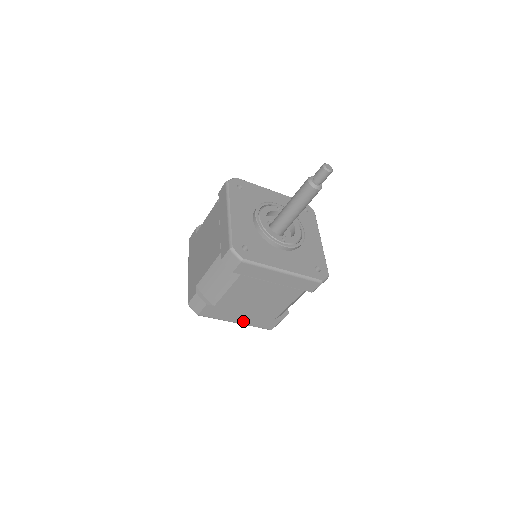
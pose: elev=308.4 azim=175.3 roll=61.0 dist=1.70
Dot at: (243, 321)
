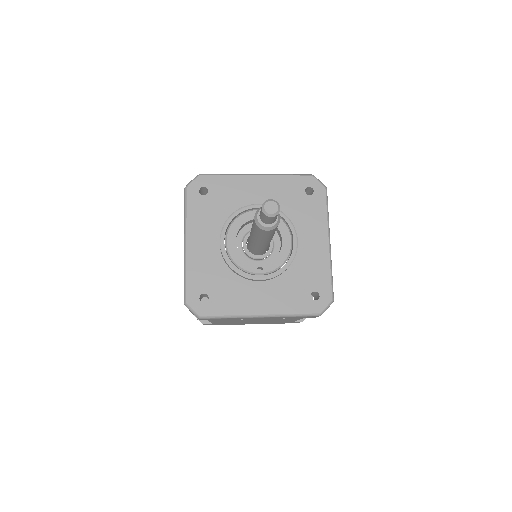
Dot at: occluded
